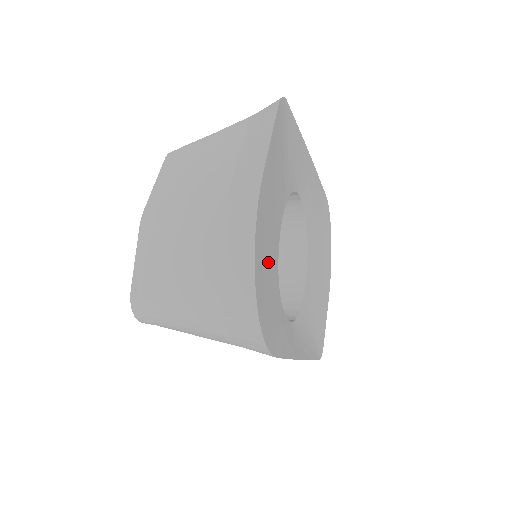
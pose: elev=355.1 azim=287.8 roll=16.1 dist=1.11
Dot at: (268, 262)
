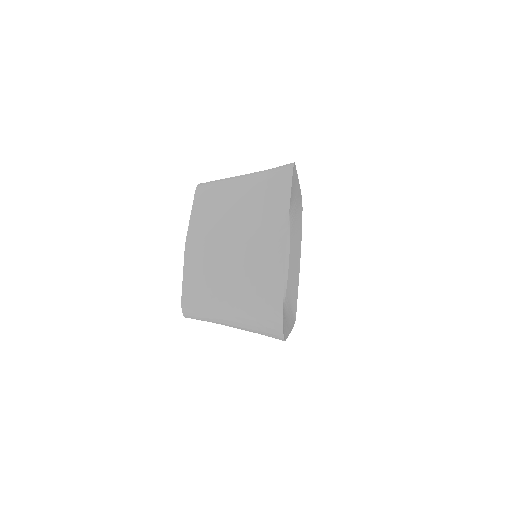
Dot at: occluded
